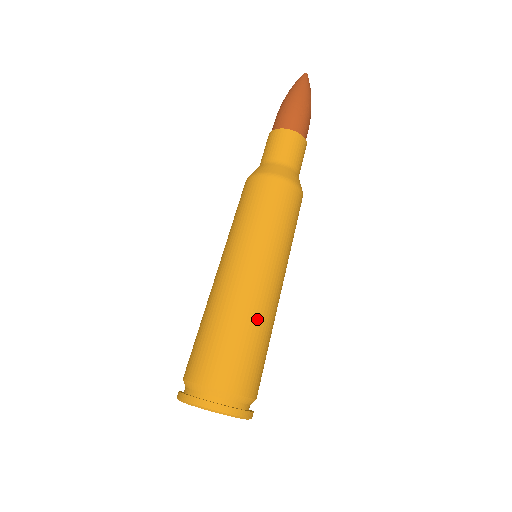
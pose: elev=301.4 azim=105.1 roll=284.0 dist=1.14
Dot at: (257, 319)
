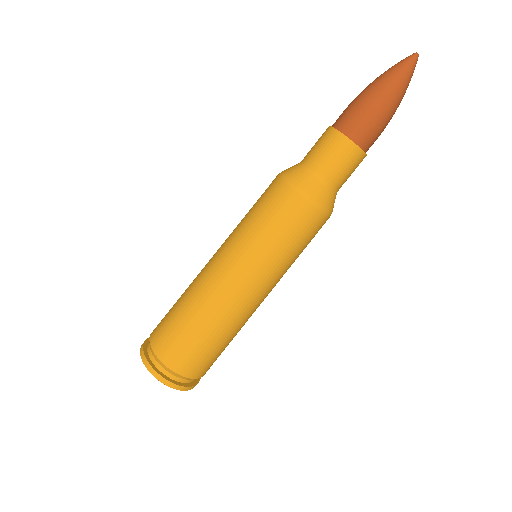
Dot at: (233, 329)
